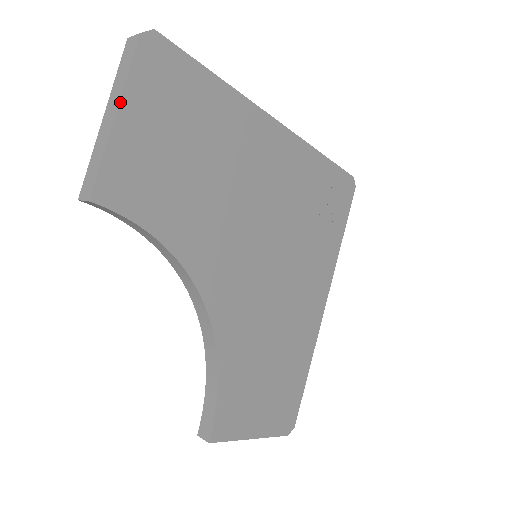
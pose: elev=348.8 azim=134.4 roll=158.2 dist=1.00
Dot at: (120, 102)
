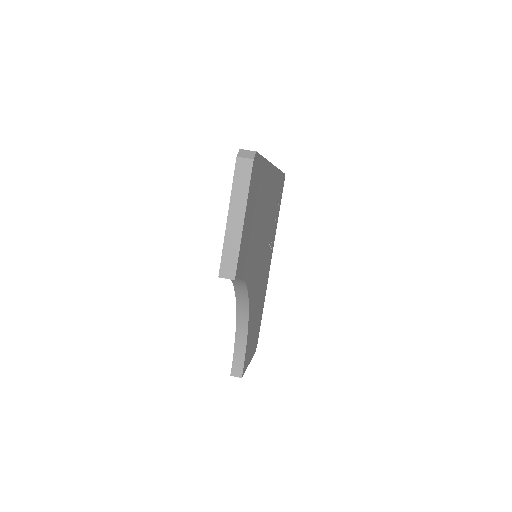
Dot at: (246, 211)
